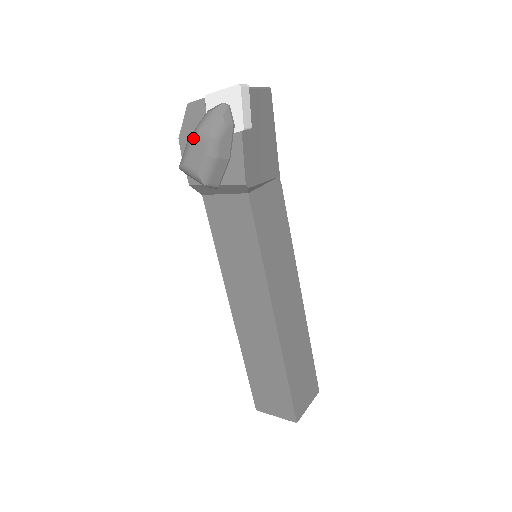
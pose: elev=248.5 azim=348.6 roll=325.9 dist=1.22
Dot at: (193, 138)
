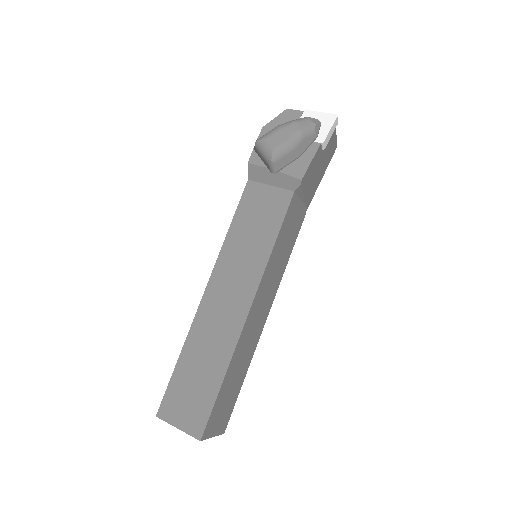
Dot at: (285, 125)
